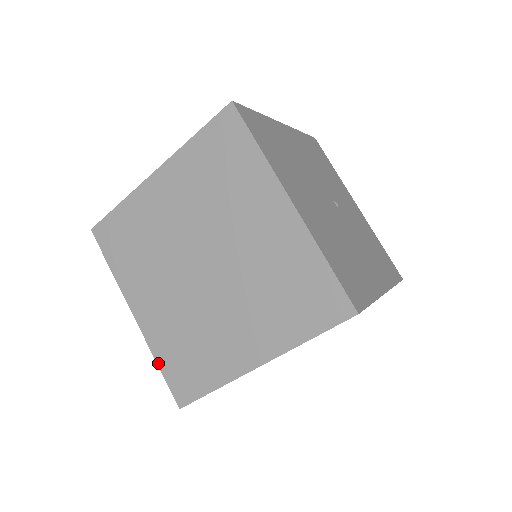
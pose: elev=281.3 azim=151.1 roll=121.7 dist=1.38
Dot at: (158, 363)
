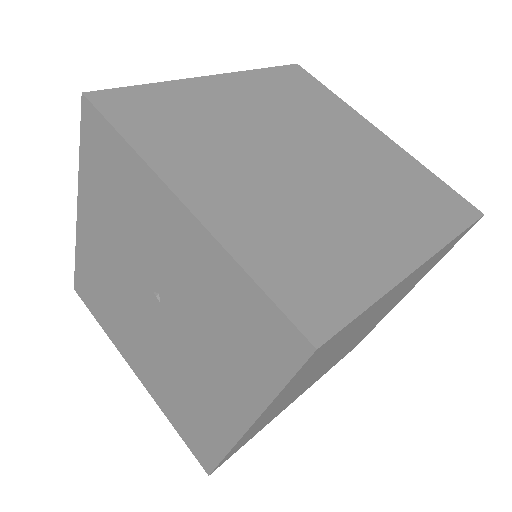
Dot at: (250, 272)
